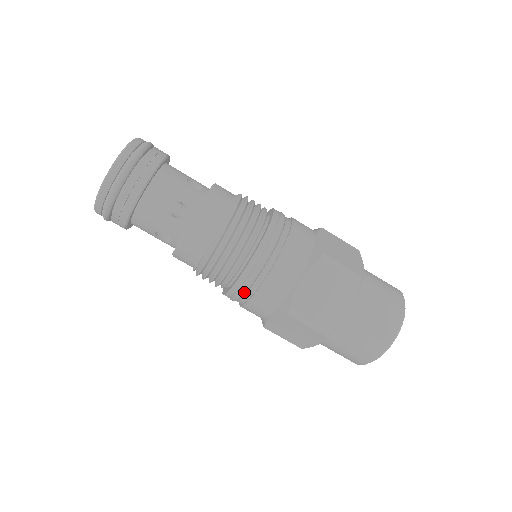
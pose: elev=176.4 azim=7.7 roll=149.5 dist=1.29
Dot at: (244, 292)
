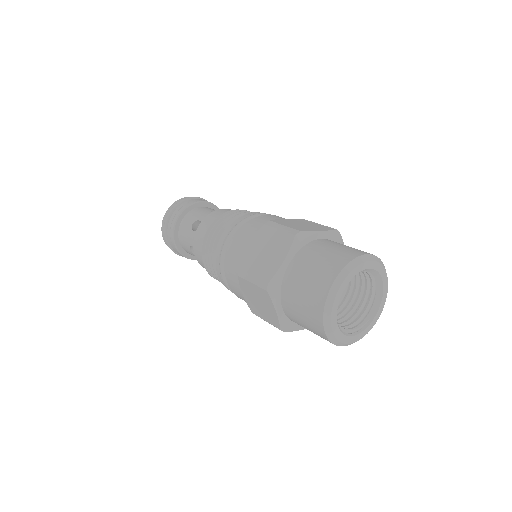
Dot at: occluded
